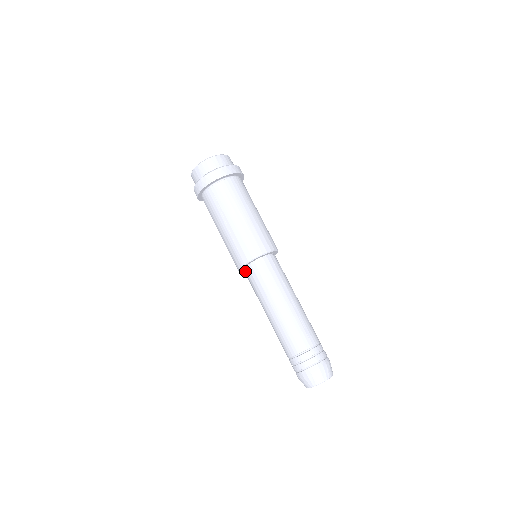
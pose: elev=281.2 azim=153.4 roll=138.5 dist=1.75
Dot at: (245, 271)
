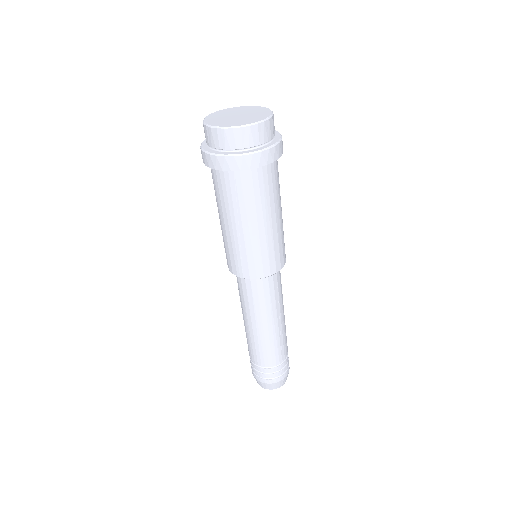
Dot at: occluded
